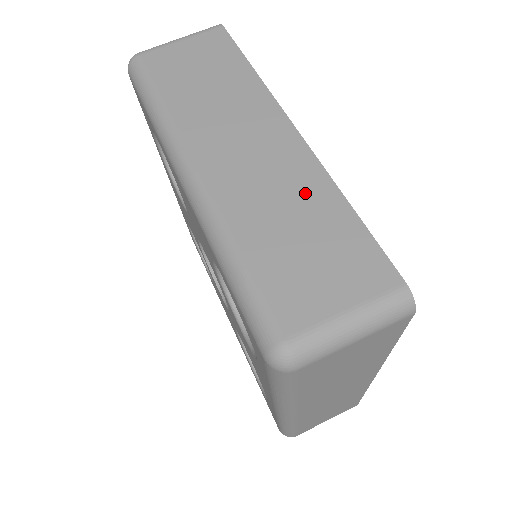
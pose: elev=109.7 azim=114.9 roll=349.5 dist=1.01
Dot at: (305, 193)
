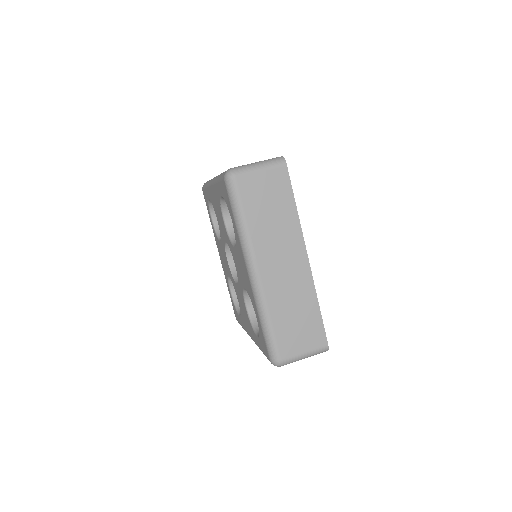
Dot at: occluded
